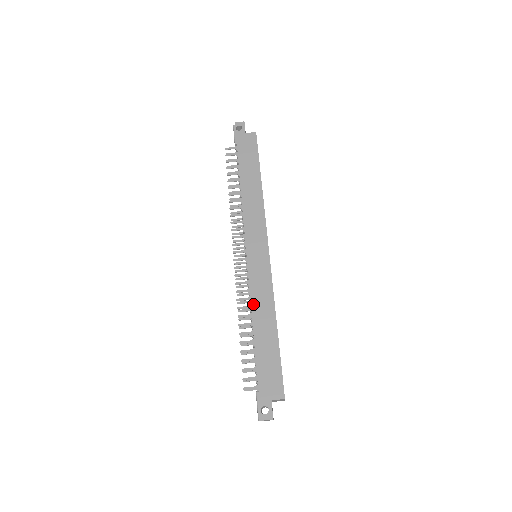
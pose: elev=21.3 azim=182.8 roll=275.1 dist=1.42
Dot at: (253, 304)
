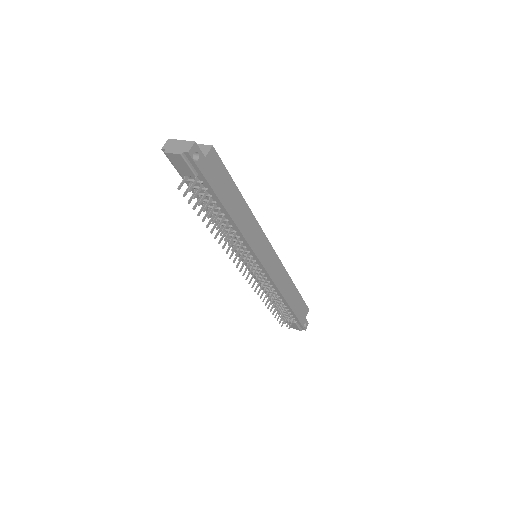
Dot at: (281, 290)
